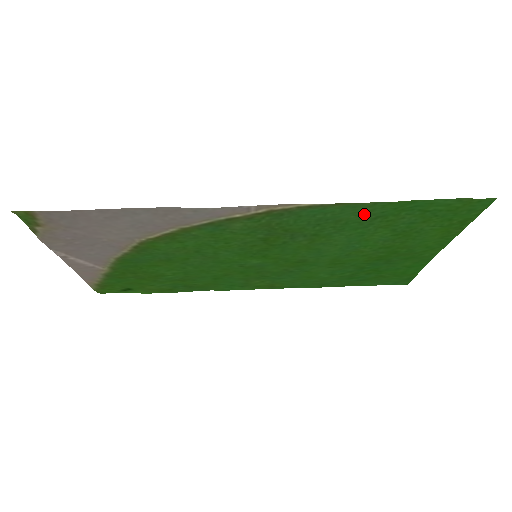
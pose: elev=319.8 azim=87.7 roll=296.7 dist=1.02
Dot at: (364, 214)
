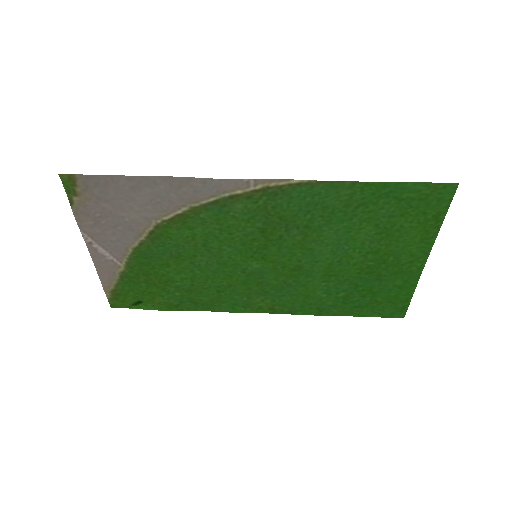
Dot at: (347, 200)
